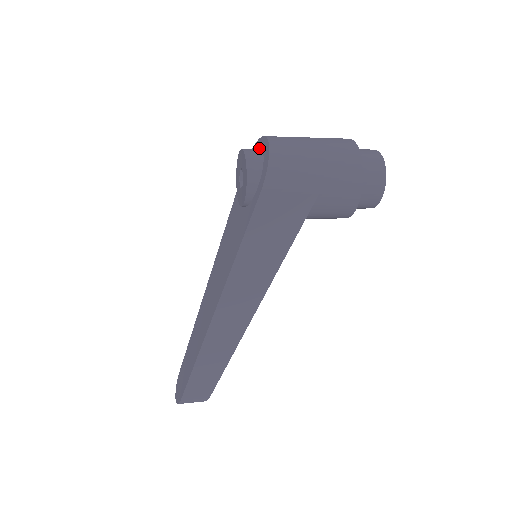
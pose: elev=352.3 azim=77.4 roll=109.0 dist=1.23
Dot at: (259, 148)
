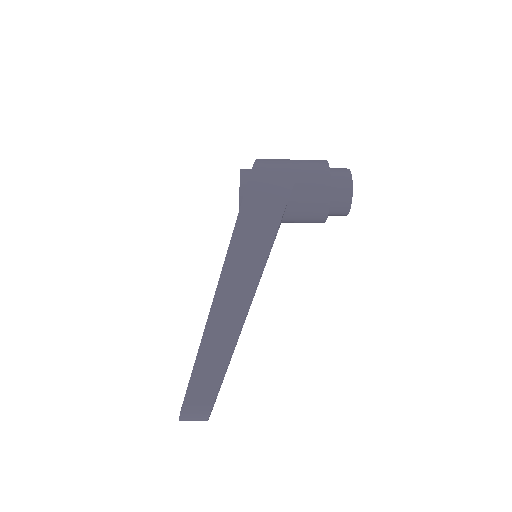
Dot at: occluded
